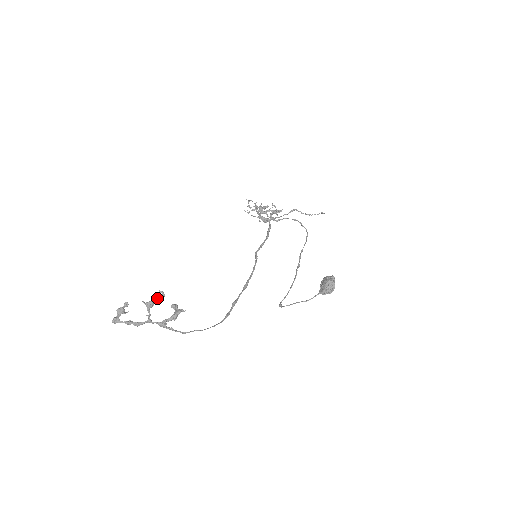
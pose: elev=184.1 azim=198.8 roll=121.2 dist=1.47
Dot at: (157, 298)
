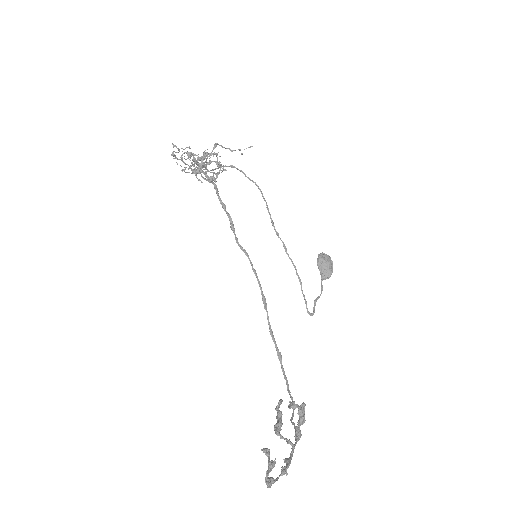
Dot at: (280, 412)
